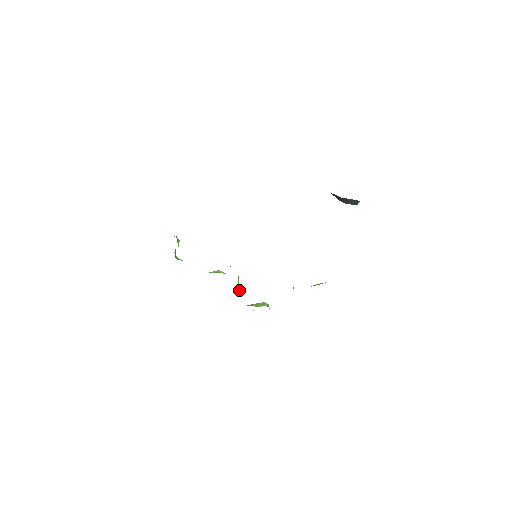
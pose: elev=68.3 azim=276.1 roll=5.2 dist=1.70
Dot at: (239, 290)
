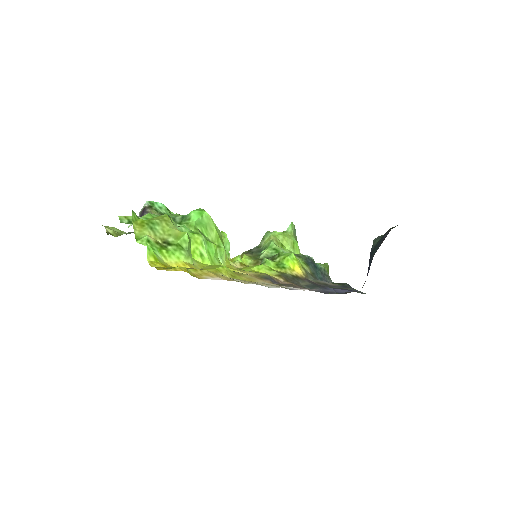
Dot at: occluded
